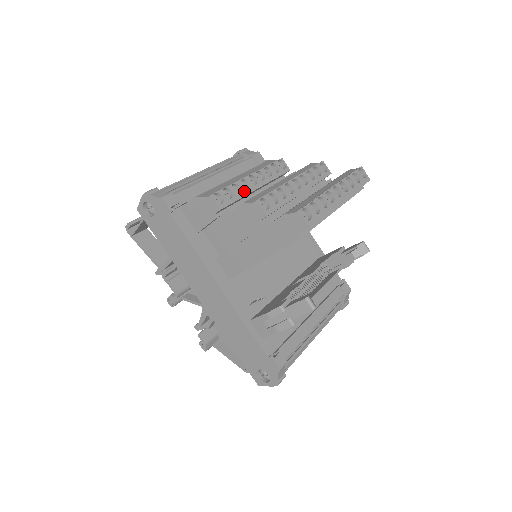
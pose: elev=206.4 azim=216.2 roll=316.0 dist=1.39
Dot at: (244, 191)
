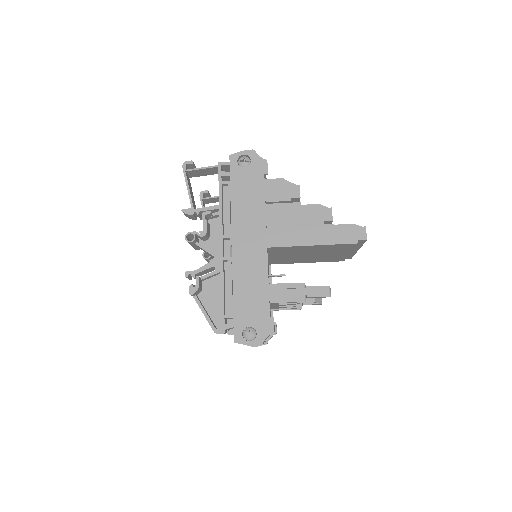
Dot at: occluded
